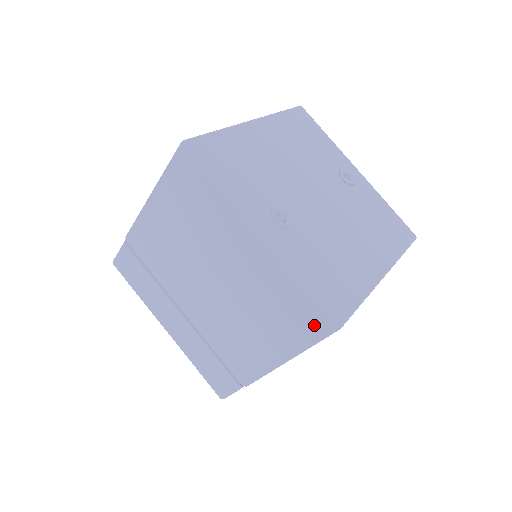
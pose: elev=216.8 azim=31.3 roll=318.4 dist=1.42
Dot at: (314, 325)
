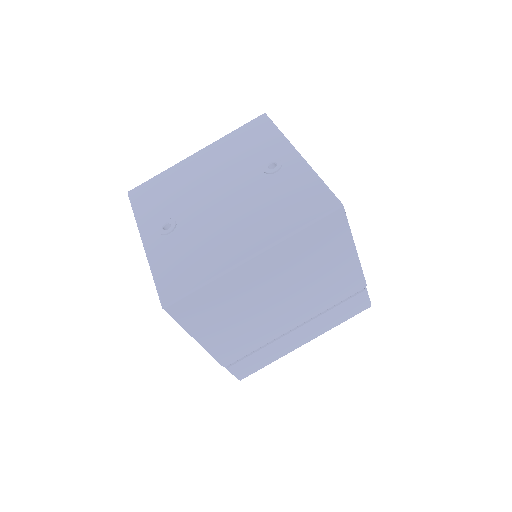
Dot at: occluded
